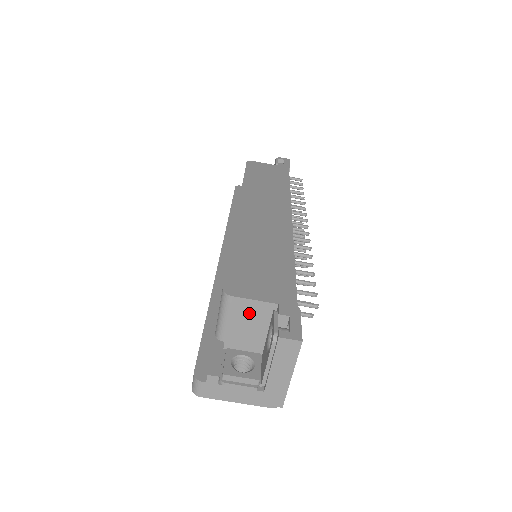
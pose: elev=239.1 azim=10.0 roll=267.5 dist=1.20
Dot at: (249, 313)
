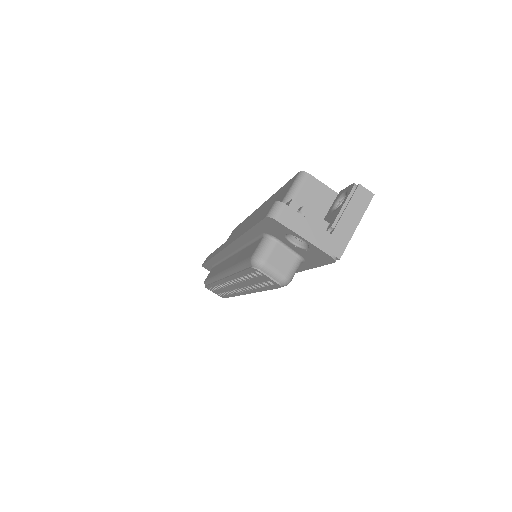
Dot at: (316, 194)
